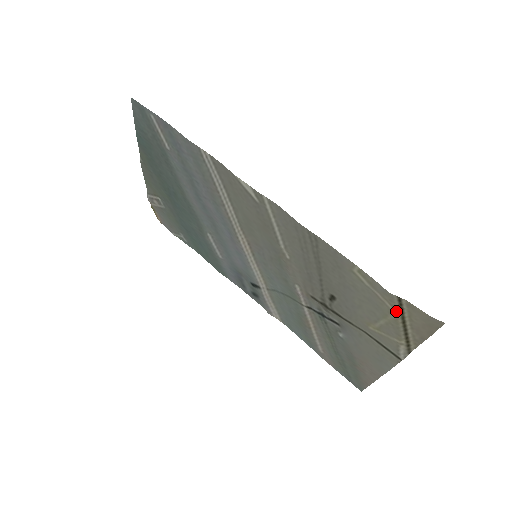
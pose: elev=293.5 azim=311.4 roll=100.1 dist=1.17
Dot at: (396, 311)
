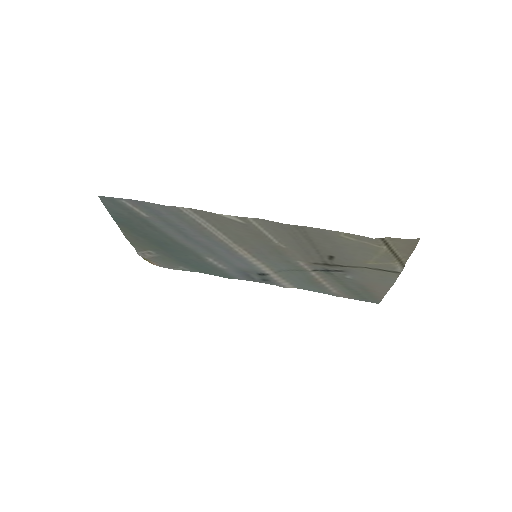
Dot at: (383, 247)
